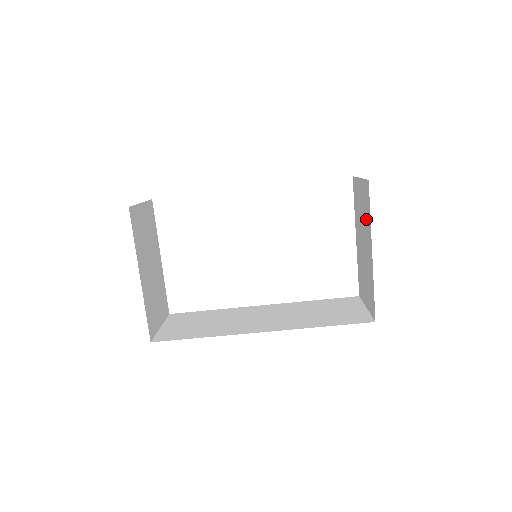
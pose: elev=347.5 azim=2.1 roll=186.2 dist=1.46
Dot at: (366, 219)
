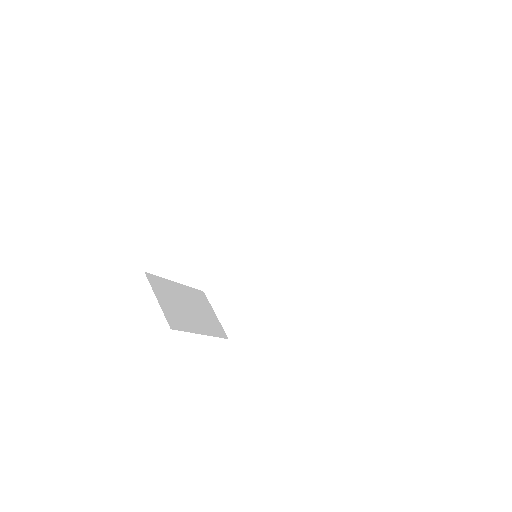
Dot at: occluded
